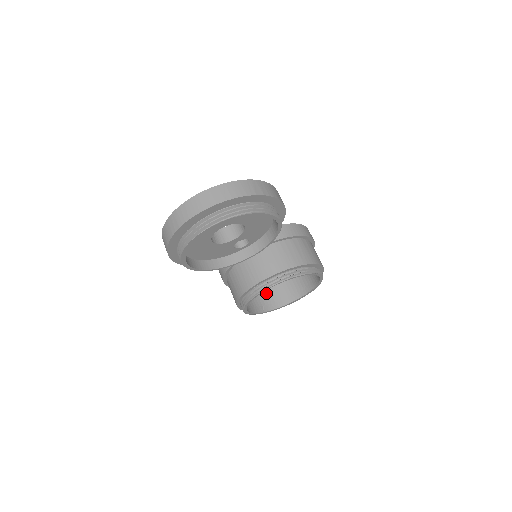
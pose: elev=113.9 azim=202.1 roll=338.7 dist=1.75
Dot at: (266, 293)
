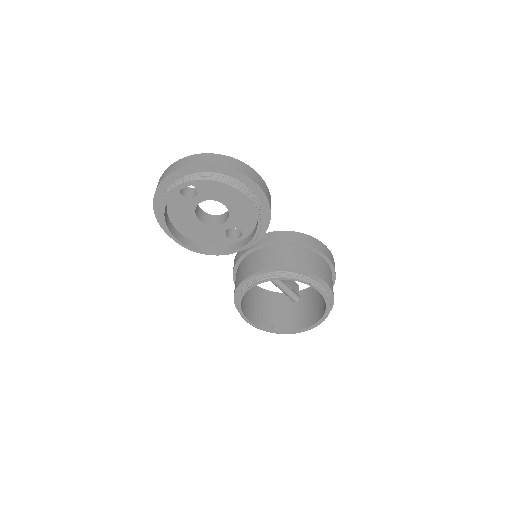
Dot at: (284, 315)
